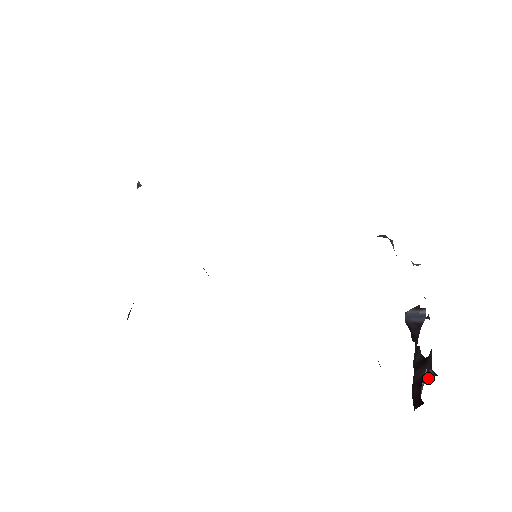
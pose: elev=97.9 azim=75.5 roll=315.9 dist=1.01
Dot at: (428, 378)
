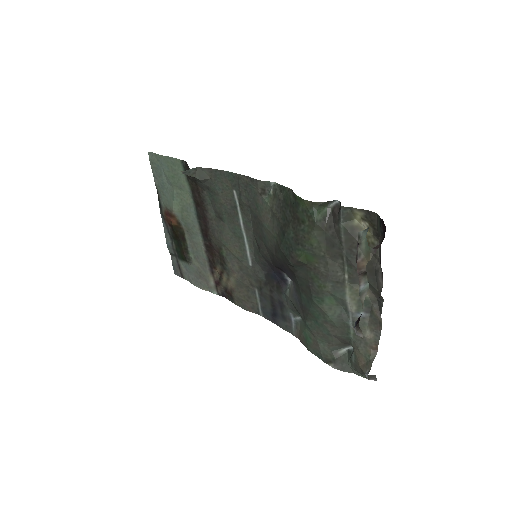
Dot at: (375, 249)
